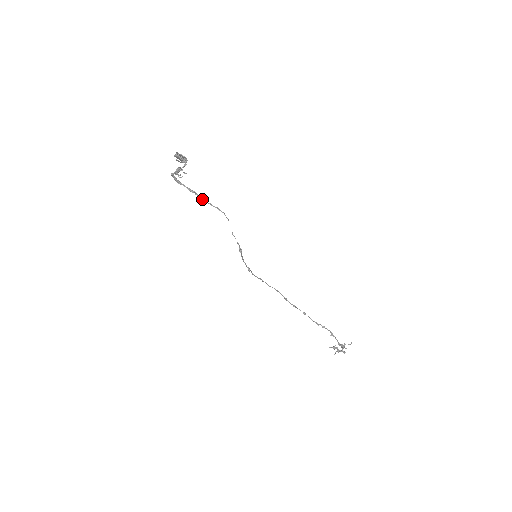
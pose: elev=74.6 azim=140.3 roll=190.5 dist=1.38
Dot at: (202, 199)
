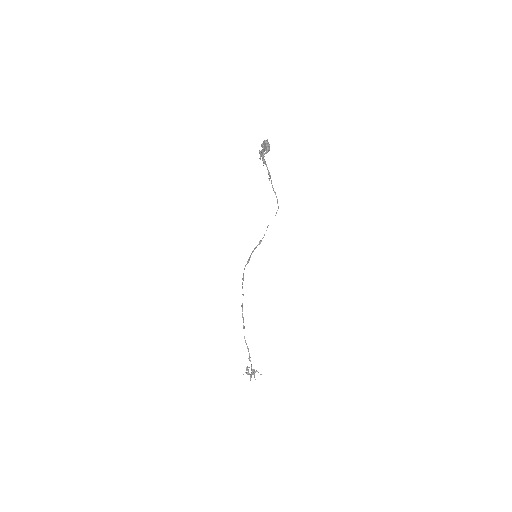
Dot at: occluded
